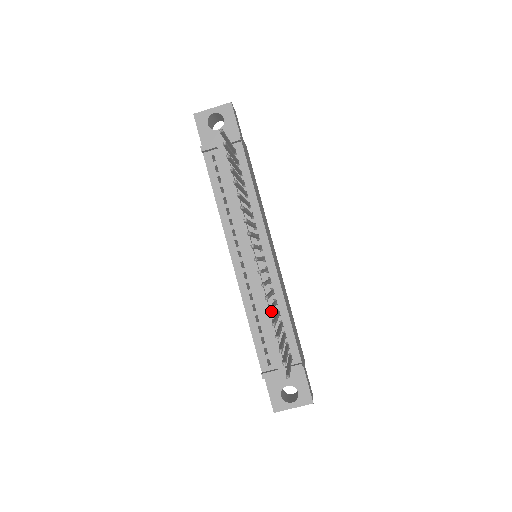
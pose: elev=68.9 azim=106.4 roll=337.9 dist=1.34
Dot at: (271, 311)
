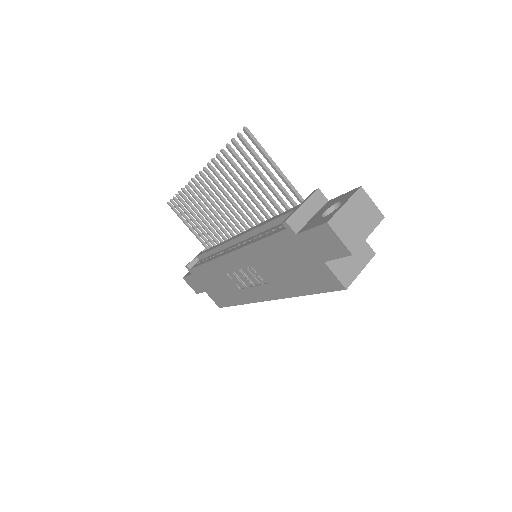
Dot at: (218, 154)
